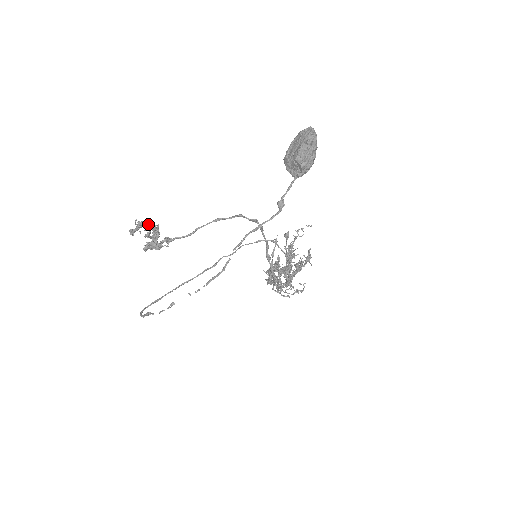
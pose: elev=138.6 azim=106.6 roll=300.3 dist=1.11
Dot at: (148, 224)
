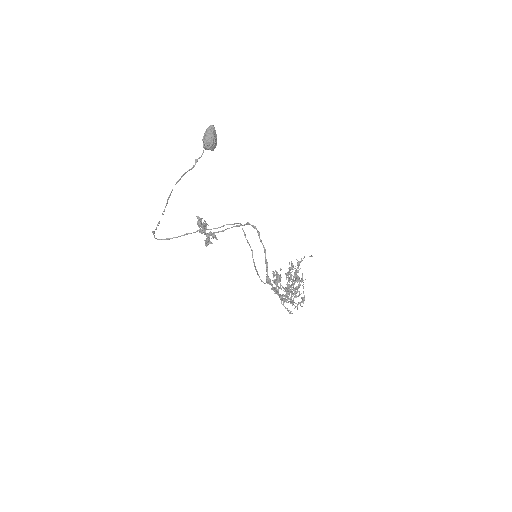
Dot at: (206, 224)
